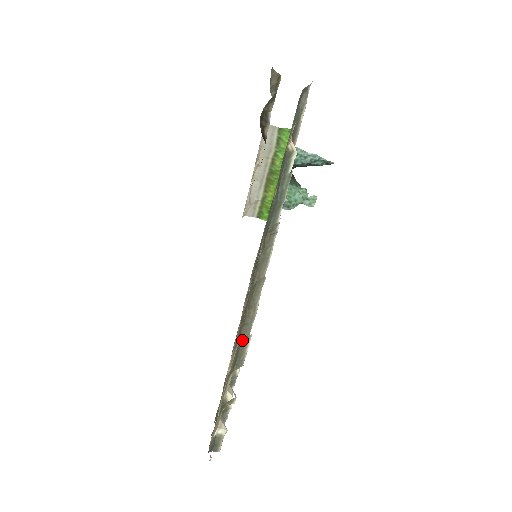
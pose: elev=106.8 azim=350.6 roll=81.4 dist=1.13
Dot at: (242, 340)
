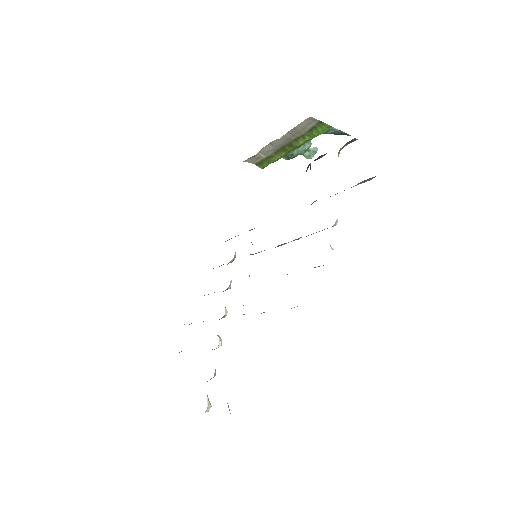
Dot at: occluded
